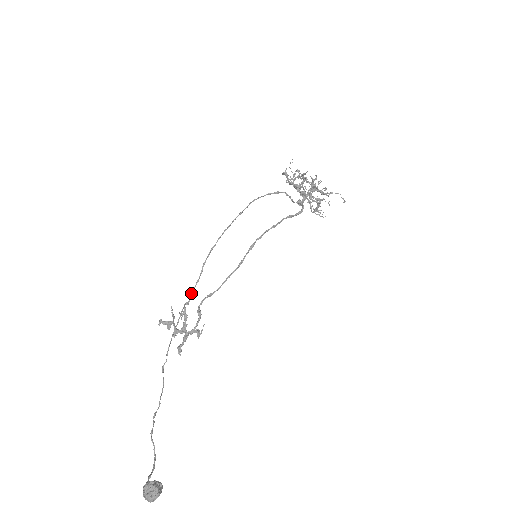
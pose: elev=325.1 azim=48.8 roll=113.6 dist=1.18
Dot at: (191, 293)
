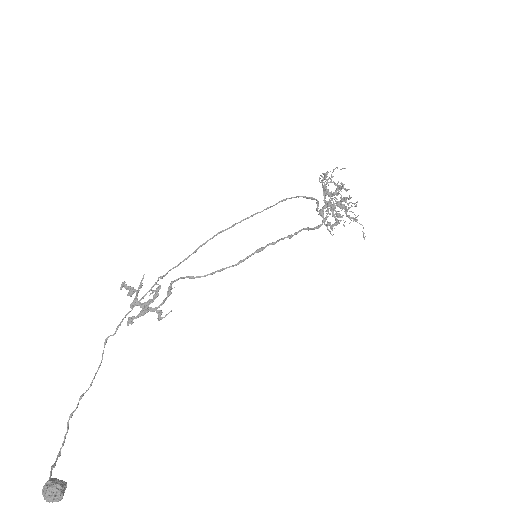
Dot at: (172, 268)
